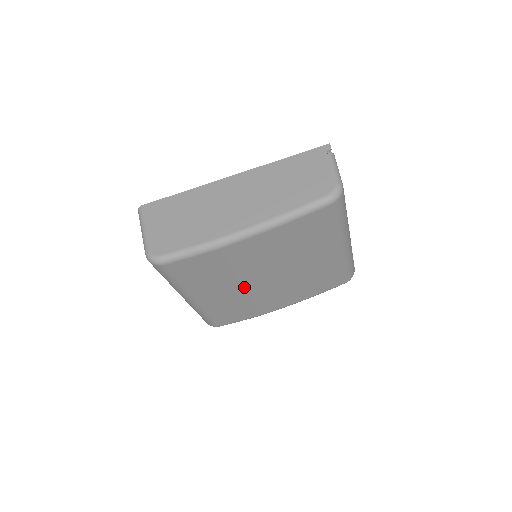
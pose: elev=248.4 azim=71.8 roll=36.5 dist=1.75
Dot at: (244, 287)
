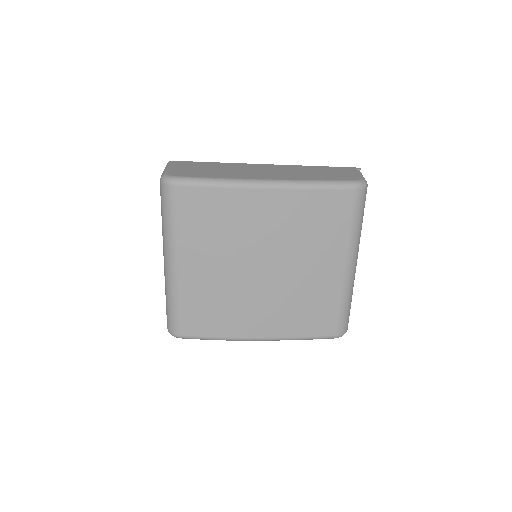
Dot at: (235, 270)
